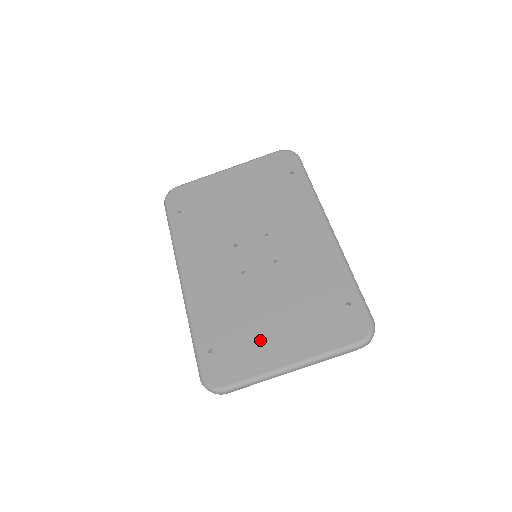
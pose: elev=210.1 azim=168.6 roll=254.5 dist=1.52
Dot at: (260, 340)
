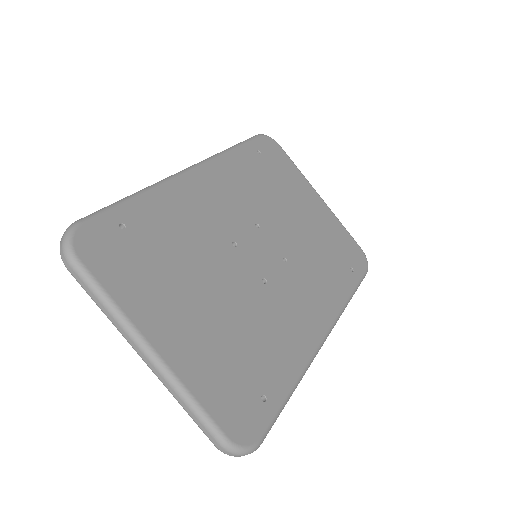
Dot at: (167, 292)
